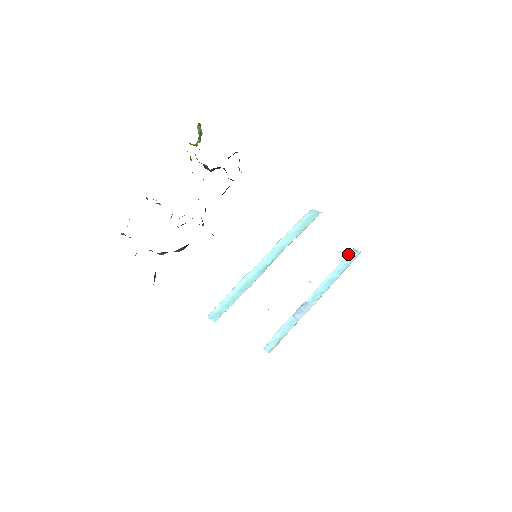
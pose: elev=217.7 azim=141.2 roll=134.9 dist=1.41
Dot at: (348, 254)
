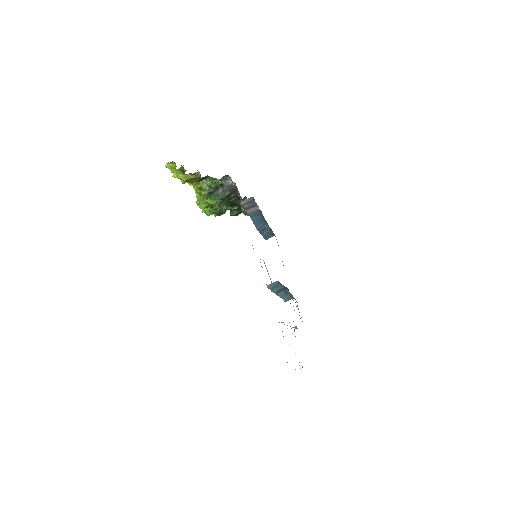
Dot at: occluded
